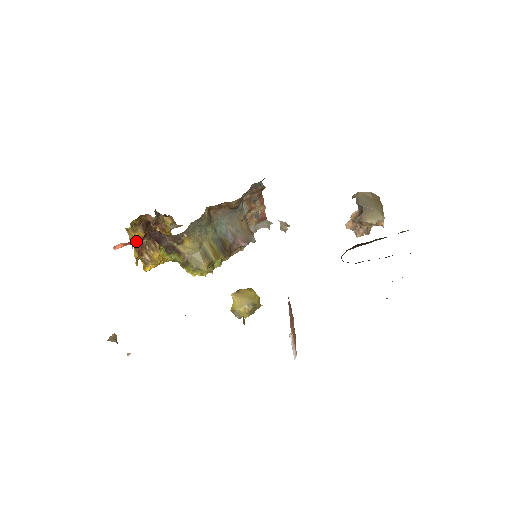
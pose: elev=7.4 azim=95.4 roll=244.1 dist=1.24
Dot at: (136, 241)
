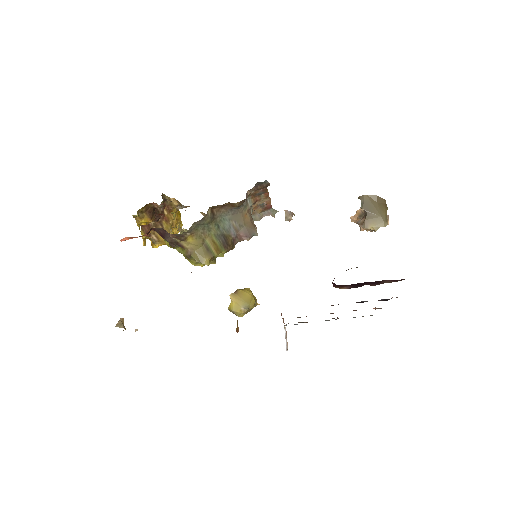
Dot at: (141, 236)
